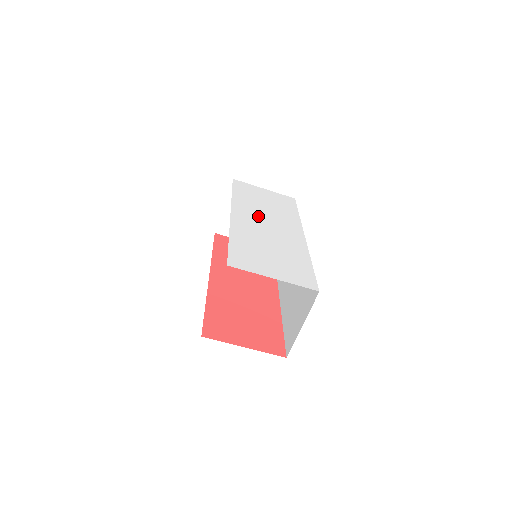
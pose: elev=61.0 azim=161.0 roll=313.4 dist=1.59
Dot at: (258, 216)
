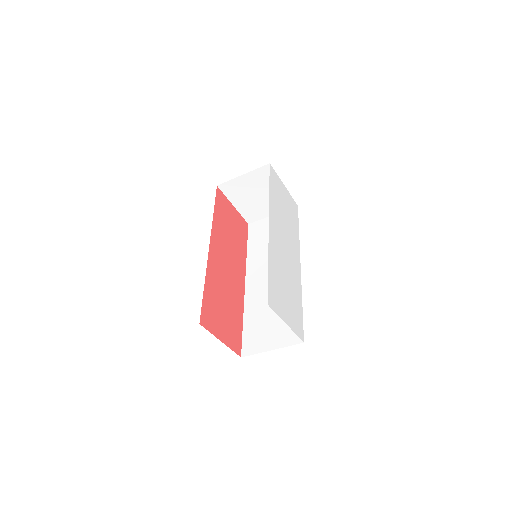
Dot at: (281, 231)
